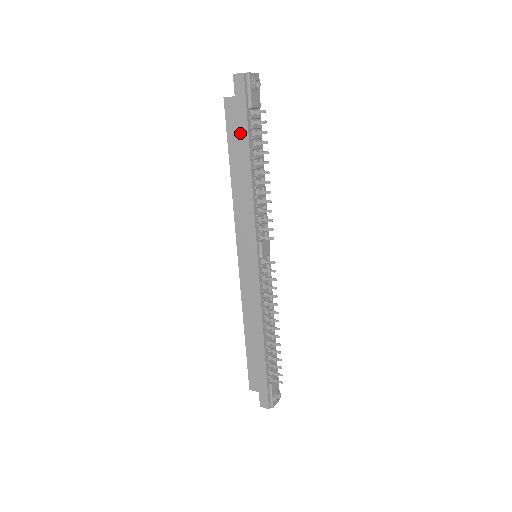
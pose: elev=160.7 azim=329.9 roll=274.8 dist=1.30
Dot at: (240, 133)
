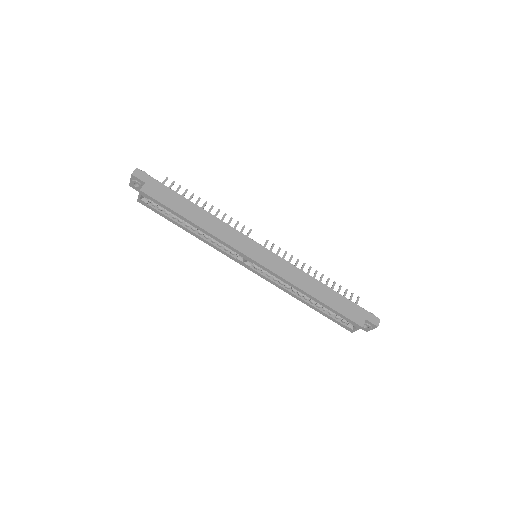
Dot at: (171, 196)
